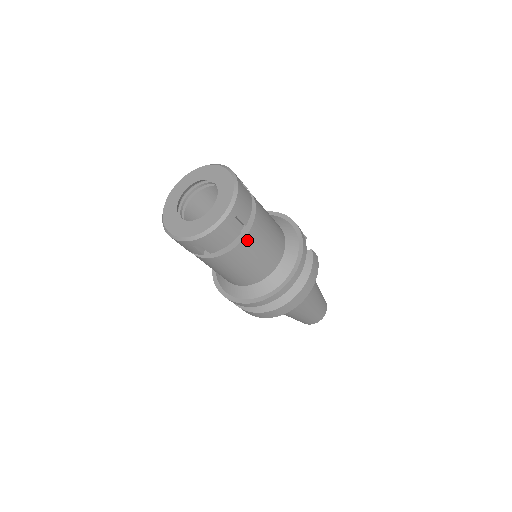
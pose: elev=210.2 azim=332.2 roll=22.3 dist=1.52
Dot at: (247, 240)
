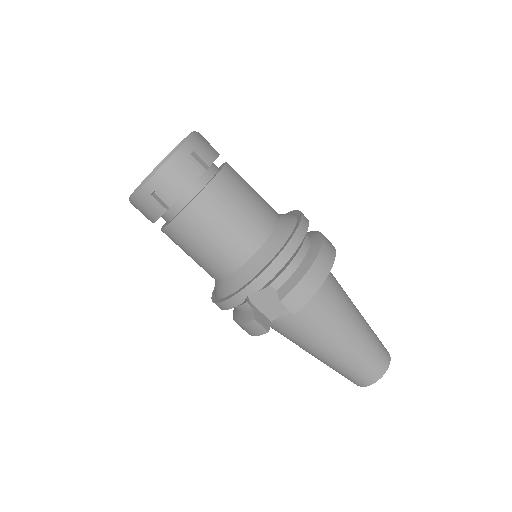
Dot at: occluded
